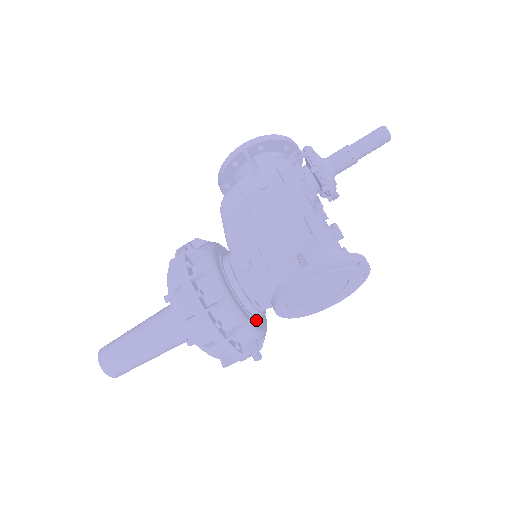
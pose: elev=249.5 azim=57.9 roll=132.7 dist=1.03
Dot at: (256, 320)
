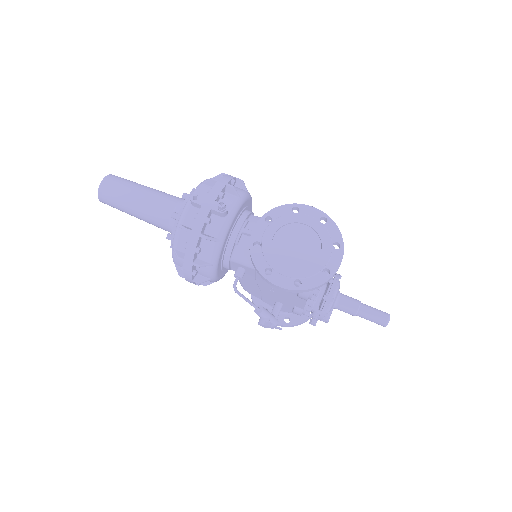
Dot at: (234, 225)
